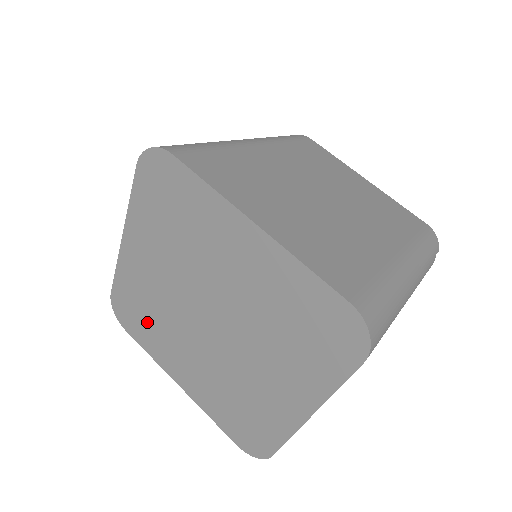
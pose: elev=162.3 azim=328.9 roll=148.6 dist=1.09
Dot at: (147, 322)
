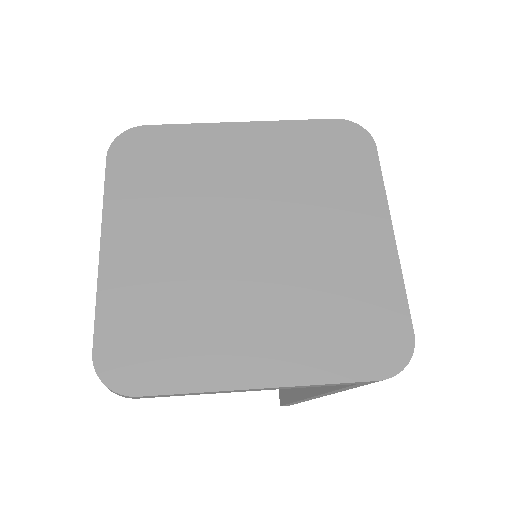
Dot at: (158, 178)
